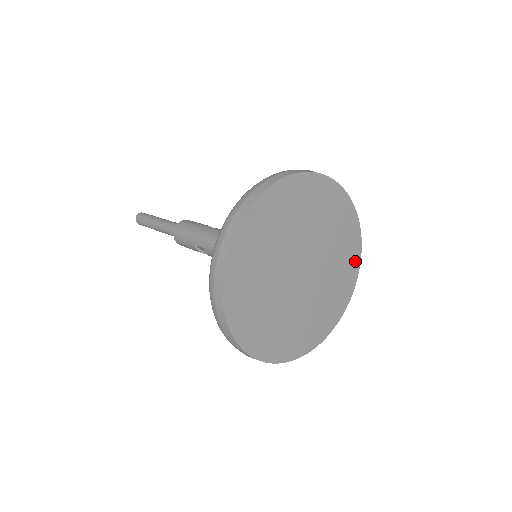
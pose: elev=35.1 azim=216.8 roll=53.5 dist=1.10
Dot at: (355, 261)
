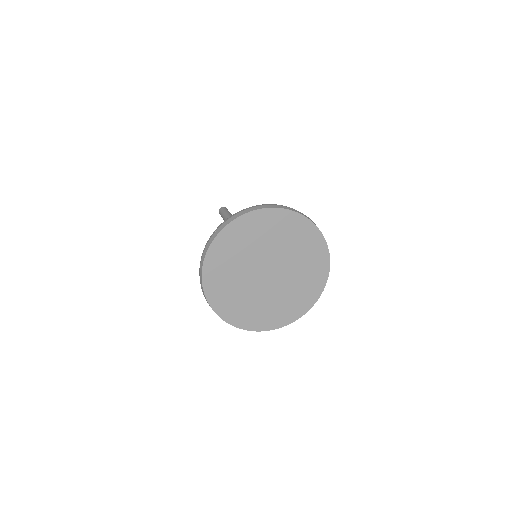
Dot at: (321, 246)
